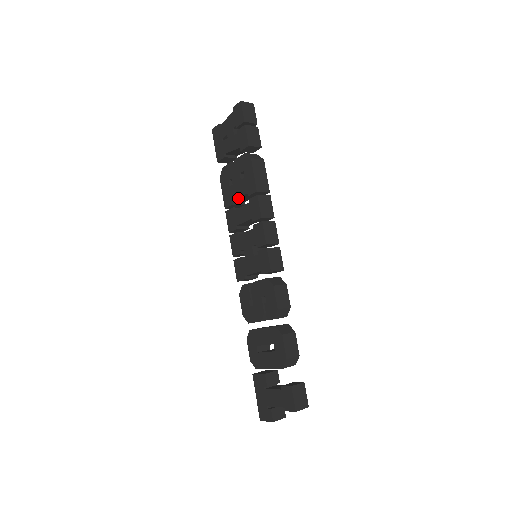
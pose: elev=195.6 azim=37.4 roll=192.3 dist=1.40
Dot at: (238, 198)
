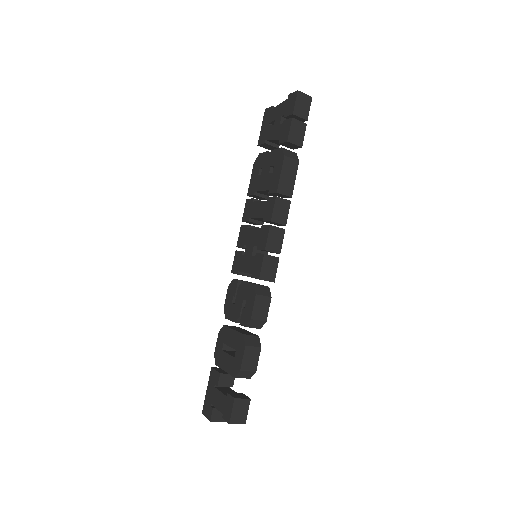
Dot at: (261, 191)
